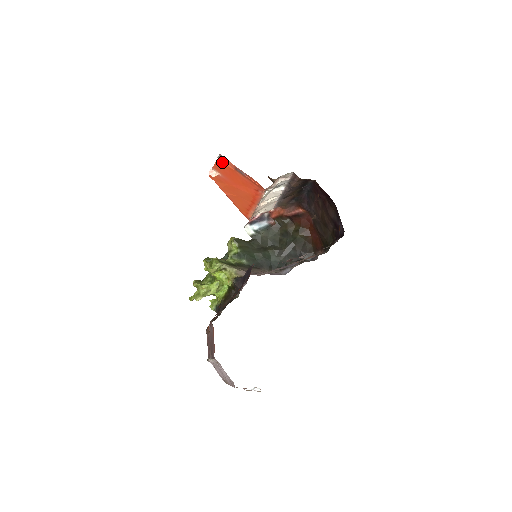
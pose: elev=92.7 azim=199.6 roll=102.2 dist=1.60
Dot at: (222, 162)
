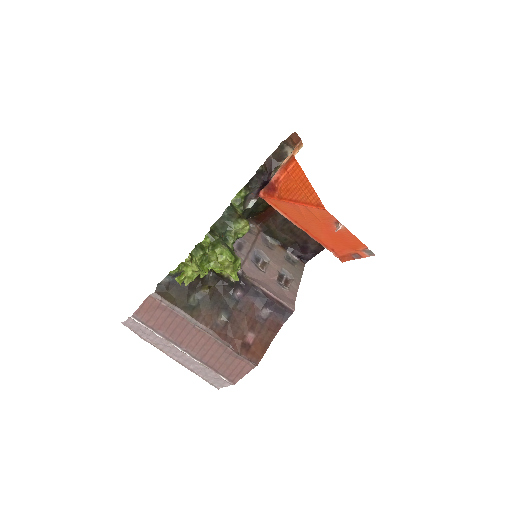
Dot at: (362, 246)
